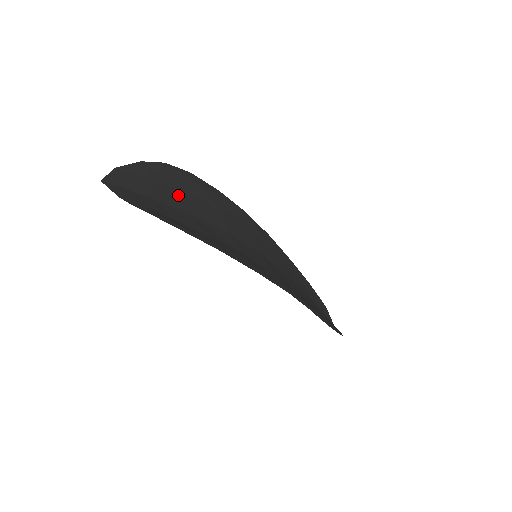
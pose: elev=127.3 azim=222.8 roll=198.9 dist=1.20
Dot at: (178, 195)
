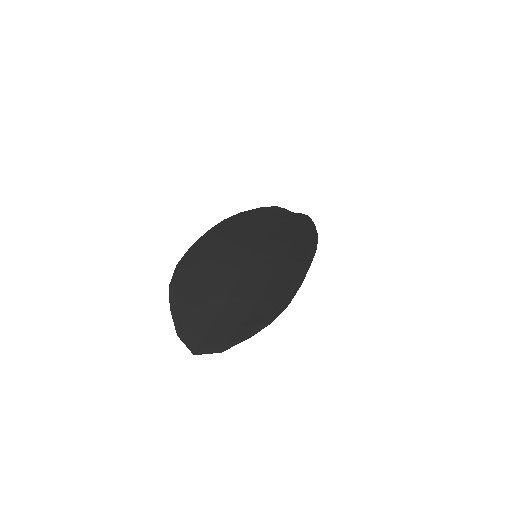
Dot at: (206, 294)
